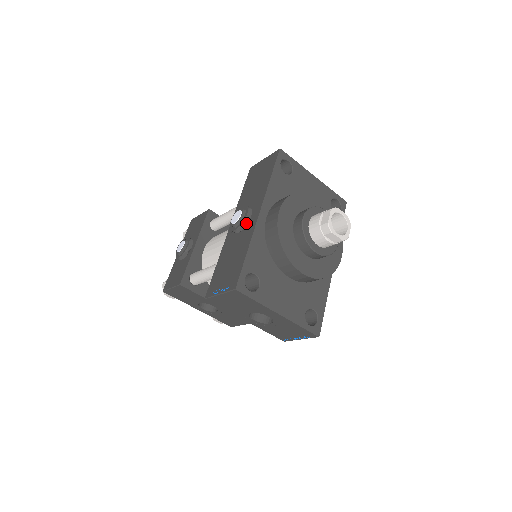
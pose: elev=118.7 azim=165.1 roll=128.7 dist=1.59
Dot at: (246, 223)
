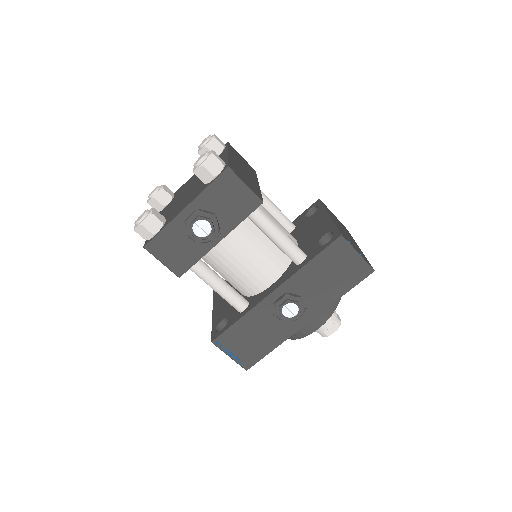
Dot at: (291, 321)
